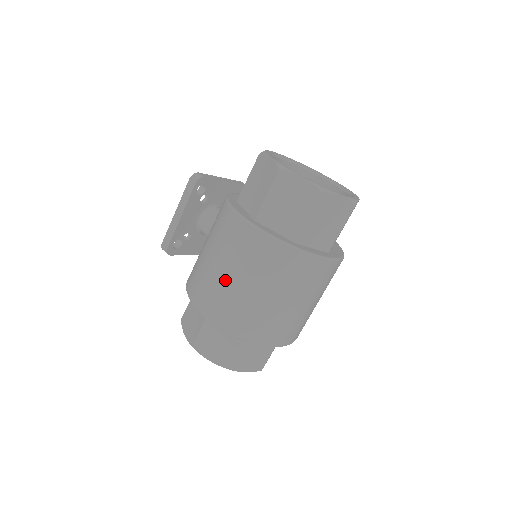
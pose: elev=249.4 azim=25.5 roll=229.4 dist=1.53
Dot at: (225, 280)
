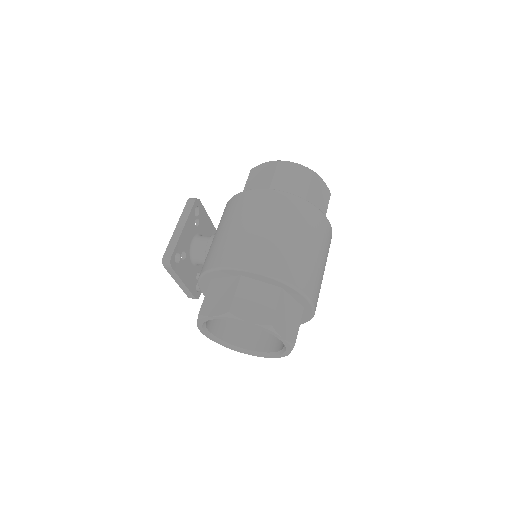
Dot at: (257, 232)
